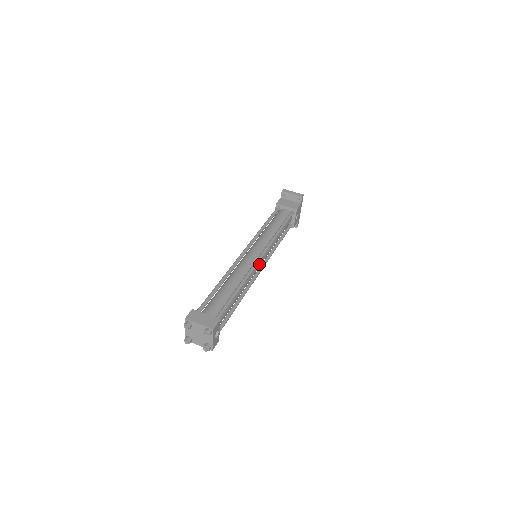
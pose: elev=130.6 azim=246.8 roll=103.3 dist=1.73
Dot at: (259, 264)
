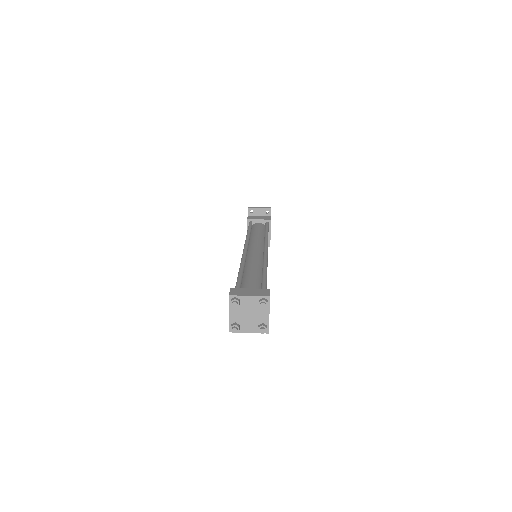
Dot at: occluded
